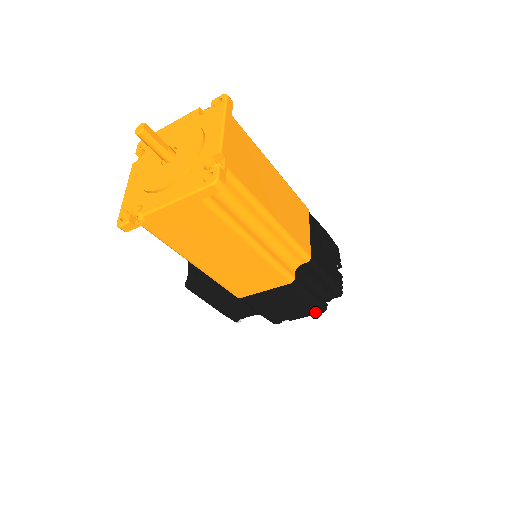
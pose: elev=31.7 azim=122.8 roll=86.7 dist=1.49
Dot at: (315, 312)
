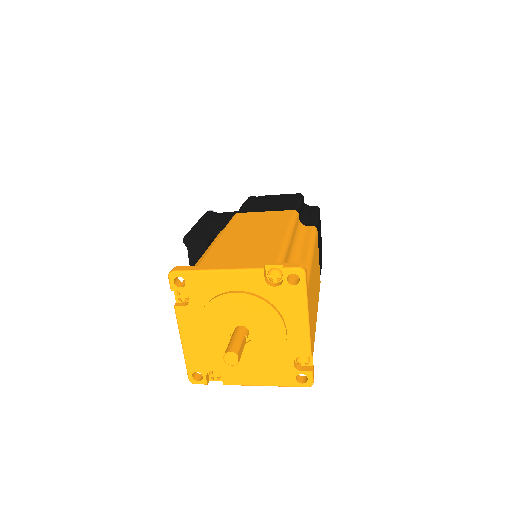
Dot at: occluded
